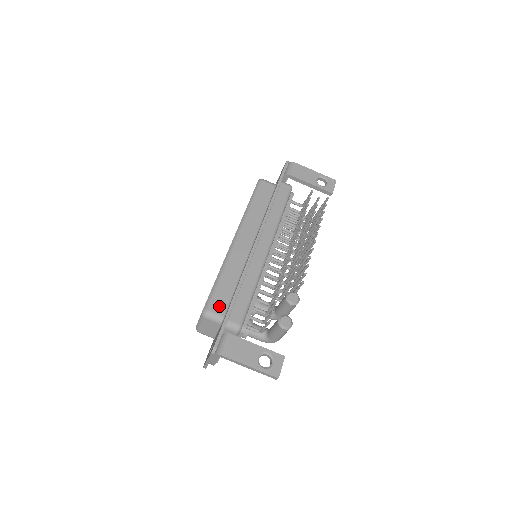
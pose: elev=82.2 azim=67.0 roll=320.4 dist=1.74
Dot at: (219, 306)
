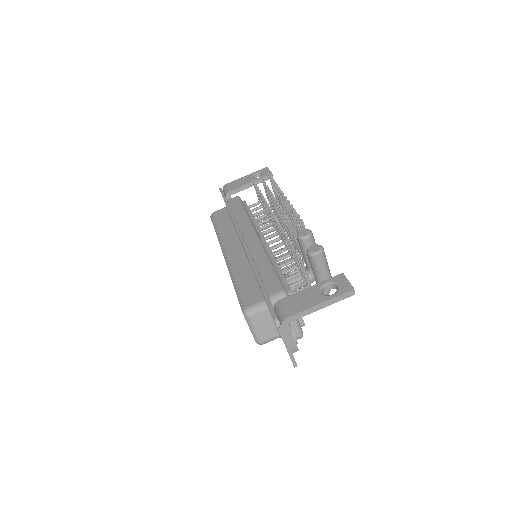
Dot at: (253, 298)
